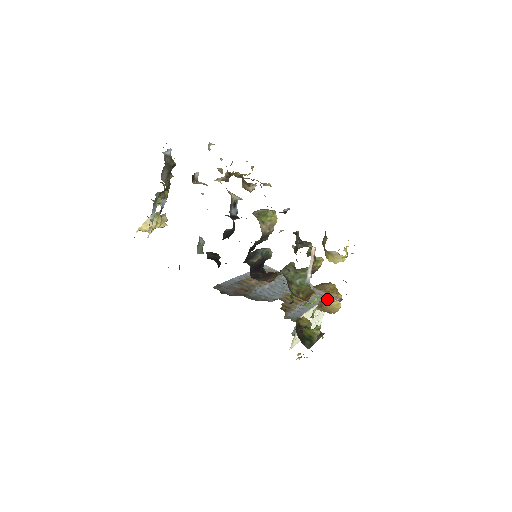
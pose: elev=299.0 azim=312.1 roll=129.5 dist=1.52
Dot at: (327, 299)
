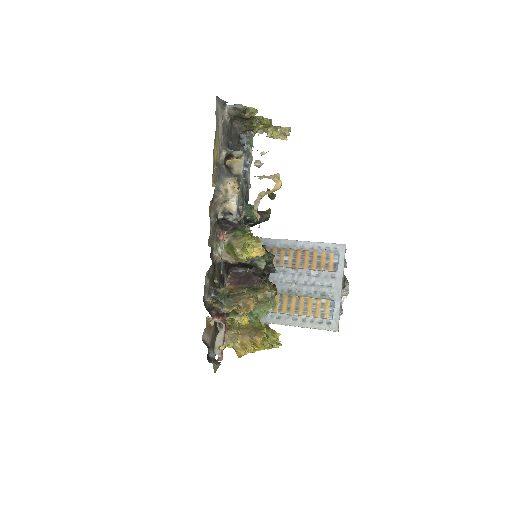
Dot at: occluded
